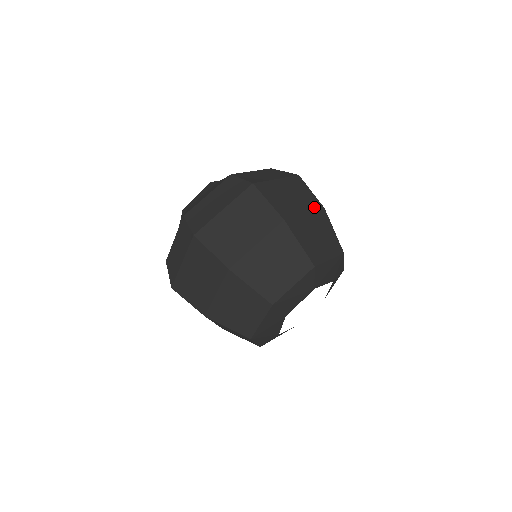
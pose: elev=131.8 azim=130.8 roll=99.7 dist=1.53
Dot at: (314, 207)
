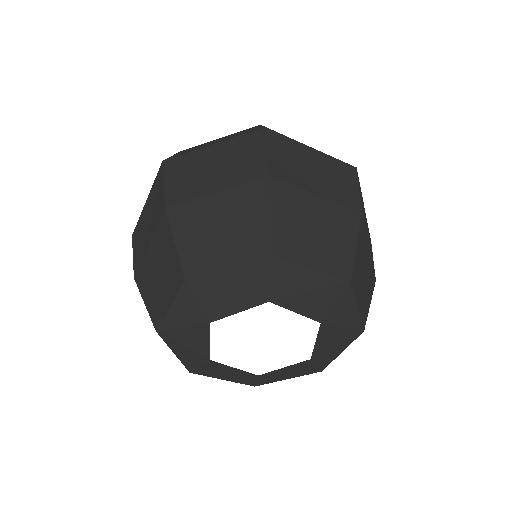
Dot at: (343, 201)
